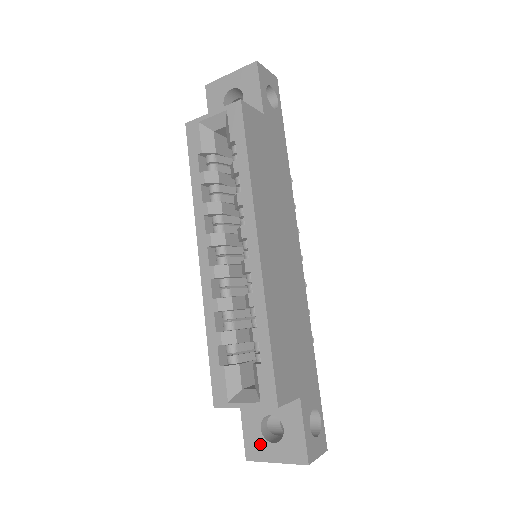
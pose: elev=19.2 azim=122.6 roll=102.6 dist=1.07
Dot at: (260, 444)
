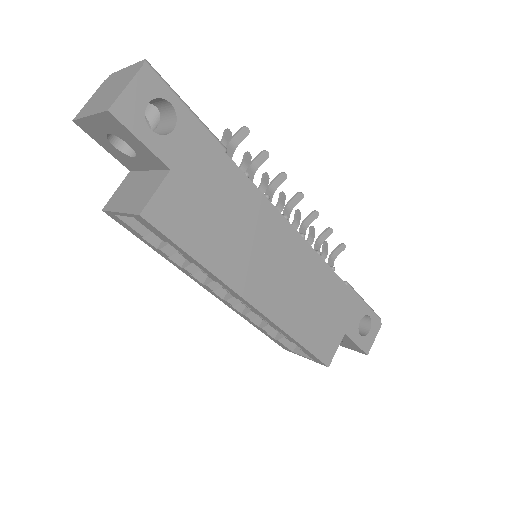
Dot at: occluded
